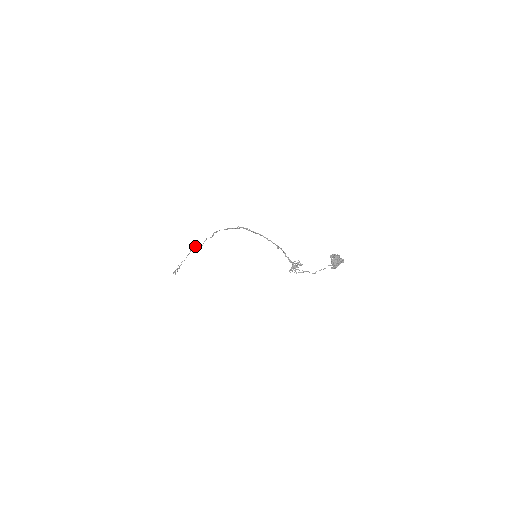
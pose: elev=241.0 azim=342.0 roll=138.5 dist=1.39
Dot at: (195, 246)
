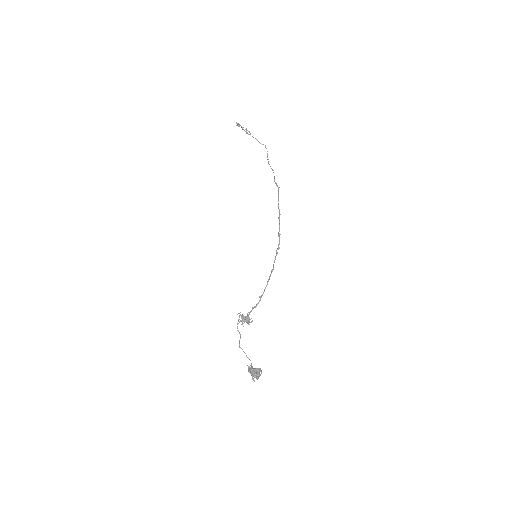
Dot at: occluded
